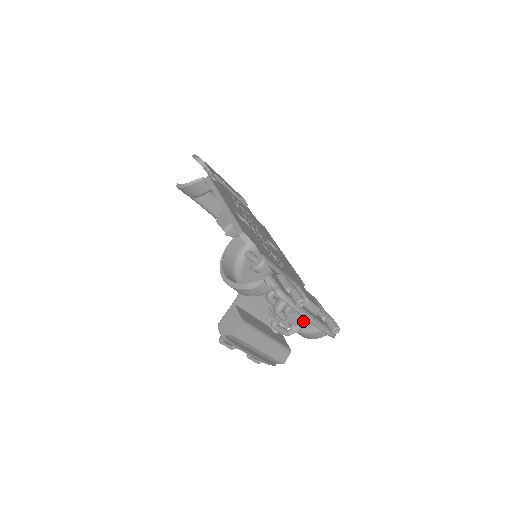
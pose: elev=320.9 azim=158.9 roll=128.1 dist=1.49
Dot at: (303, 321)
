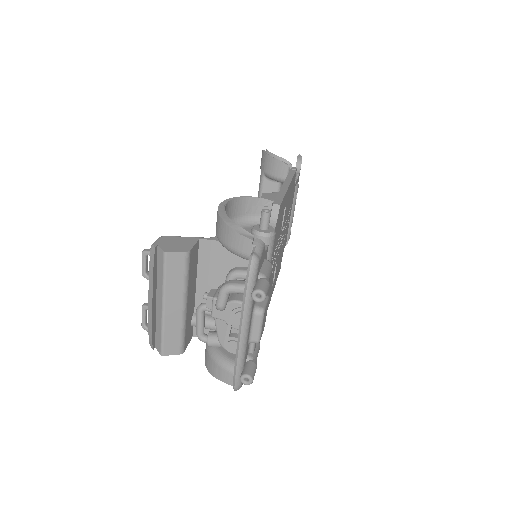
Dot at: (230, 336)
